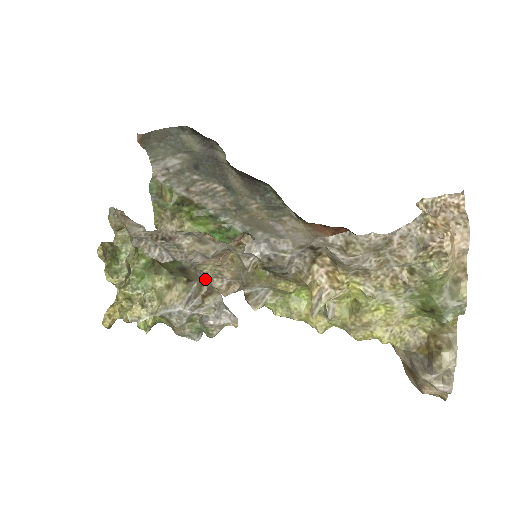
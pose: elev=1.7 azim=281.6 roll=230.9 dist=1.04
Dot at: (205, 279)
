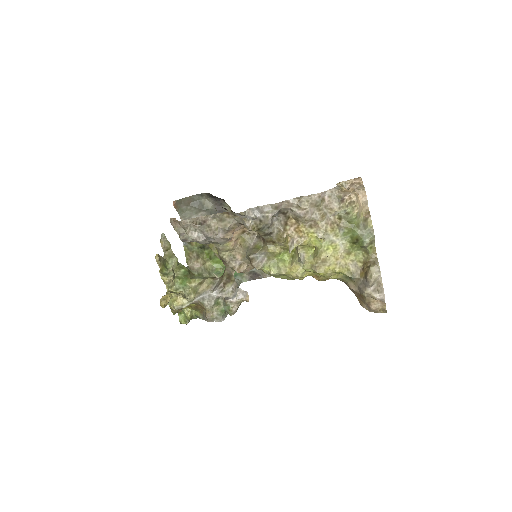
Dot at: (224, 273)
